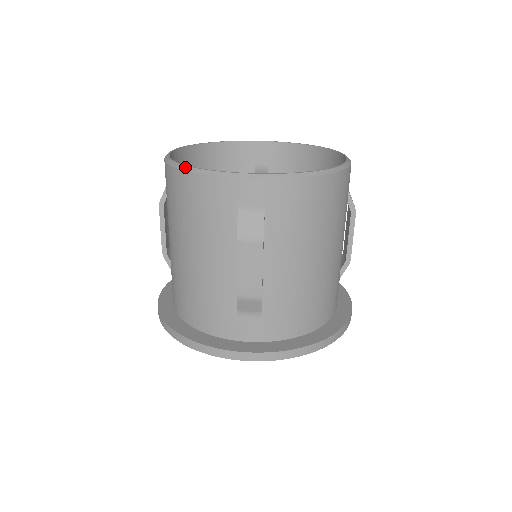
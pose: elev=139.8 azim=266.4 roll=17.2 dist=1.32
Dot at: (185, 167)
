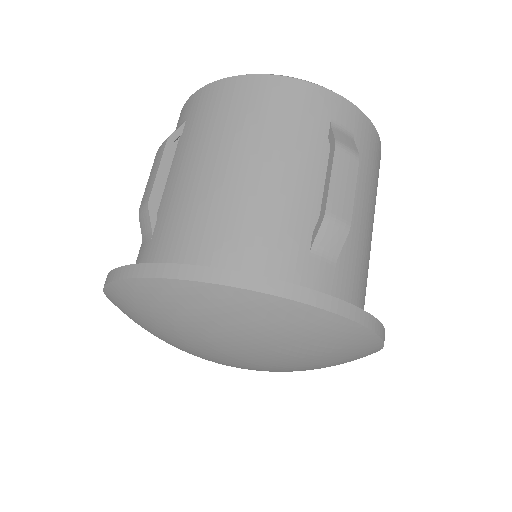
Dot at: occluded
